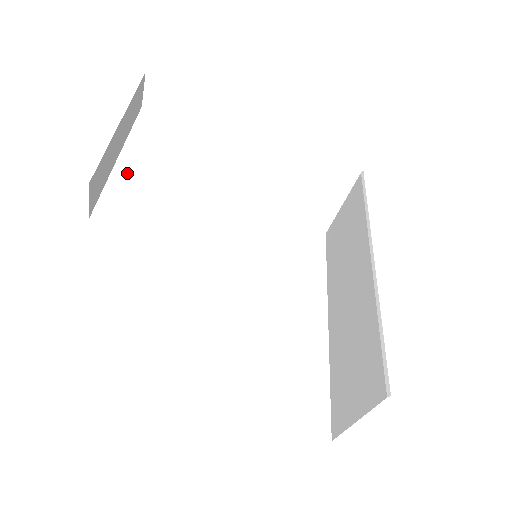
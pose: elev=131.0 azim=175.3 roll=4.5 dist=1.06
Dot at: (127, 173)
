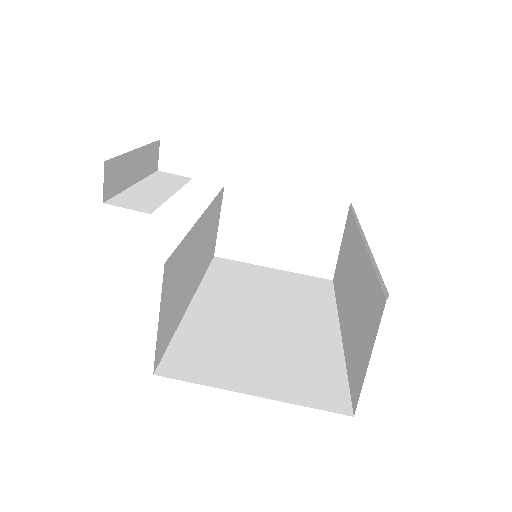
Dot at: (140, 191)
